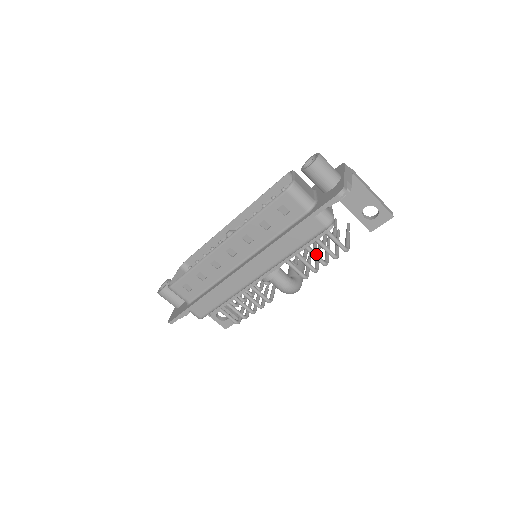
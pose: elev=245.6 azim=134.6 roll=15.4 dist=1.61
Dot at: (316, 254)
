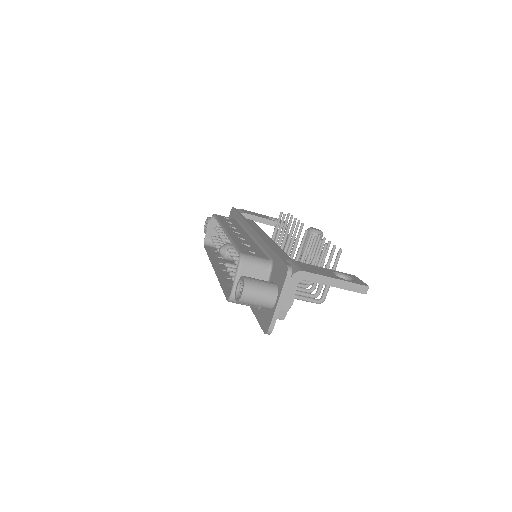
Dot at: occluded
